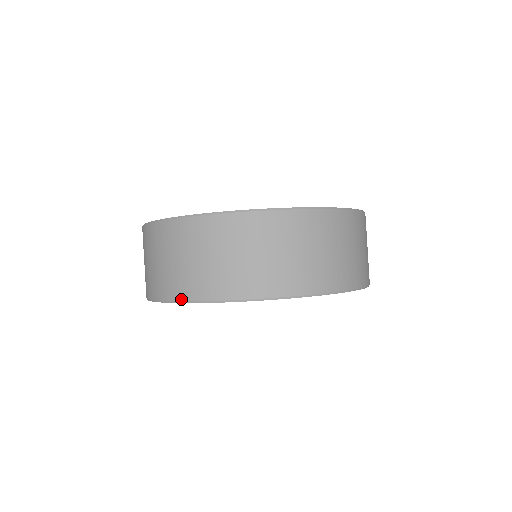
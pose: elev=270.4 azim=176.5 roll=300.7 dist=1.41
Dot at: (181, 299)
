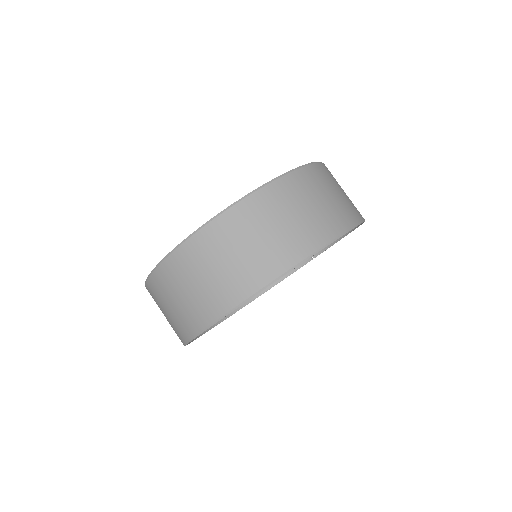
Dot at: (209, 323)
